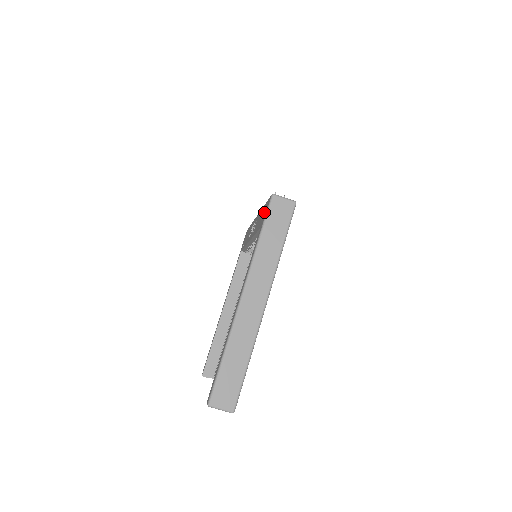
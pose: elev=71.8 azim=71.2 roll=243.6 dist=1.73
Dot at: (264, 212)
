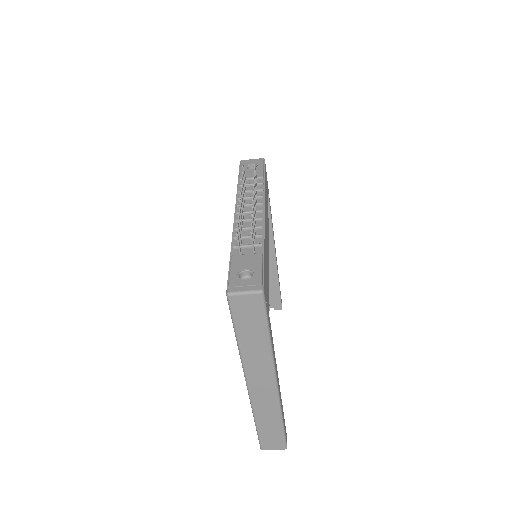
Dot at: occluded
